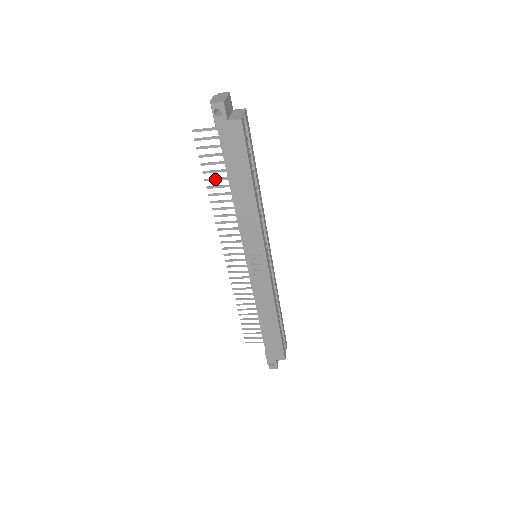
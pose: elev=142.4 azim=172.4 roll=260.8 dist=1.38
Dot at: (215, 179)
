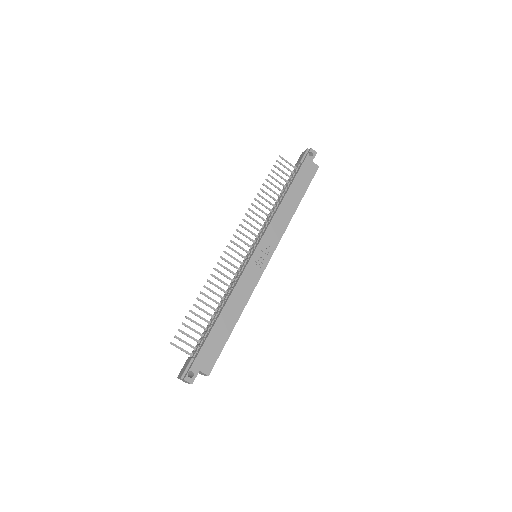
Dot at: (269, 188)
